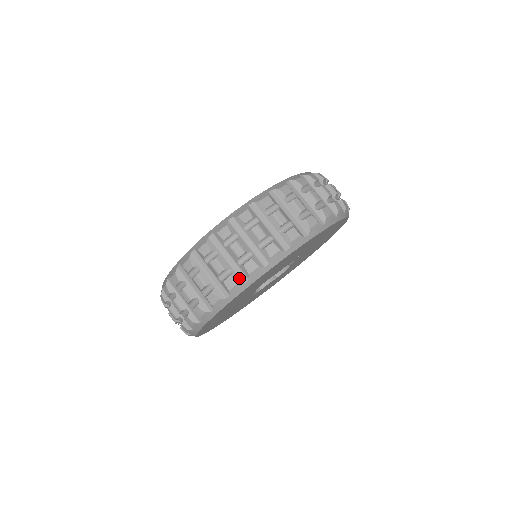
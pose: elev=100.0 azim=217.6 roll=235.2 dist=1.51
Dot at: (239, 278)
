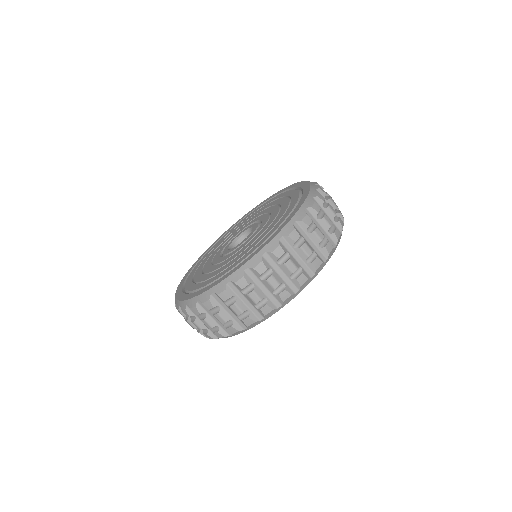
Dot at: (225, 332)
